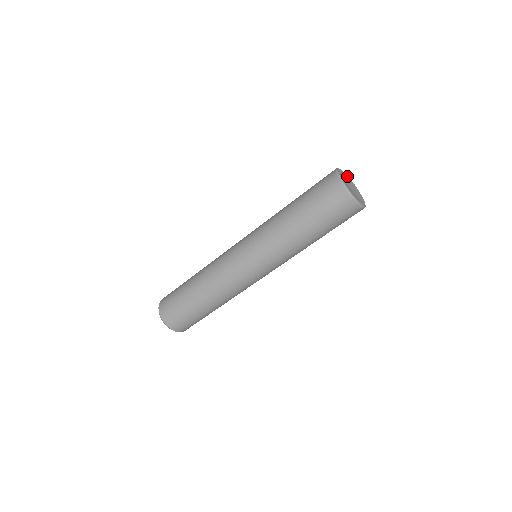
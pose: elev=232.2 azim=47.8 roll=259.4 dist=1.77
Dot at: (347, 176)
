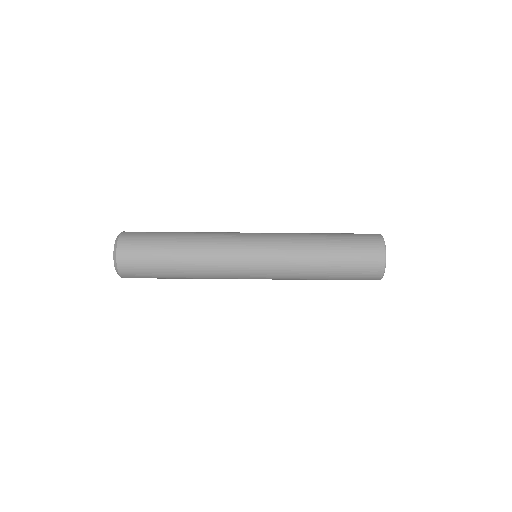
Dot at: occluded
